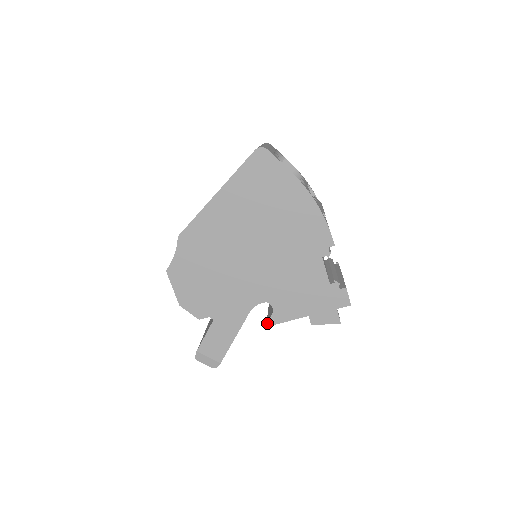
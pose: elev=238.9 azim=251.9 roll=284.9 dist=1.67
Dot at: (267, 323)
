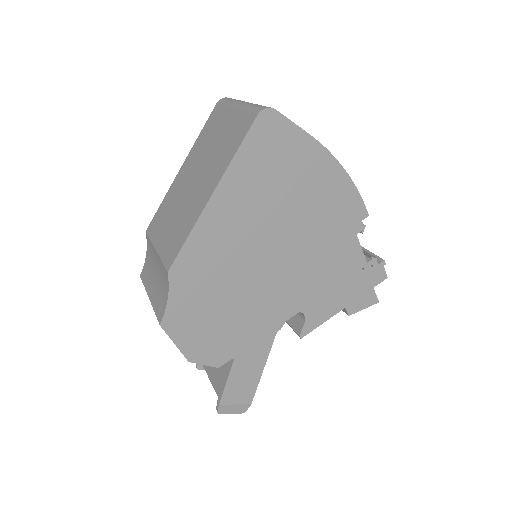
Dot at: (300, 335)
